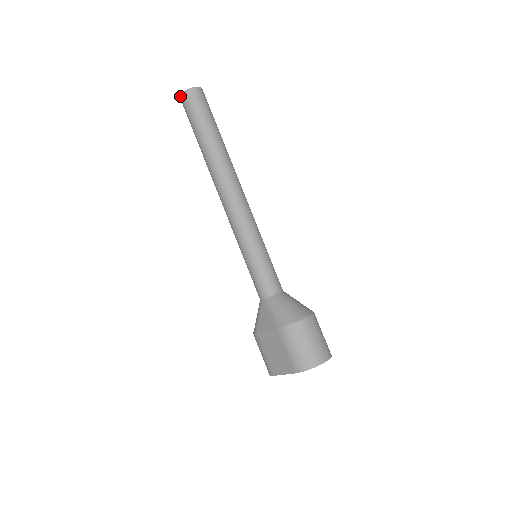
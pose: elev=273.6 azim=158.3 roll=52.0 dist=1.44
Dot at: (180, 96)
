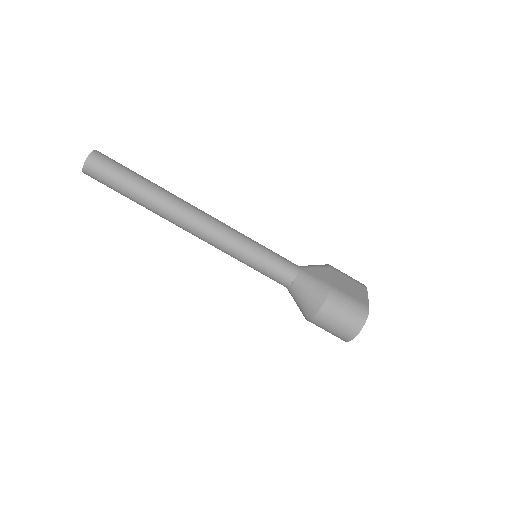
Dot at: occluded
